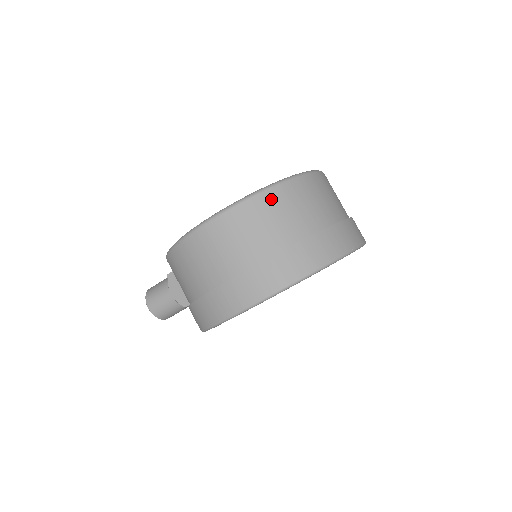
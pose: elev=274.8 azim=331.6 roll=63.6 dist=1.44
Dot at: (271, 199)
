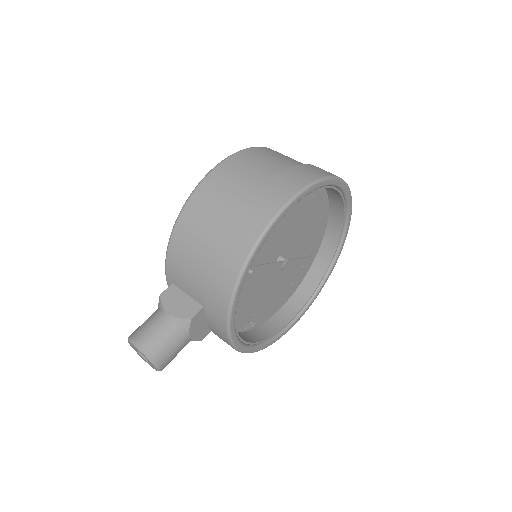
Dot at: (271, 150)
